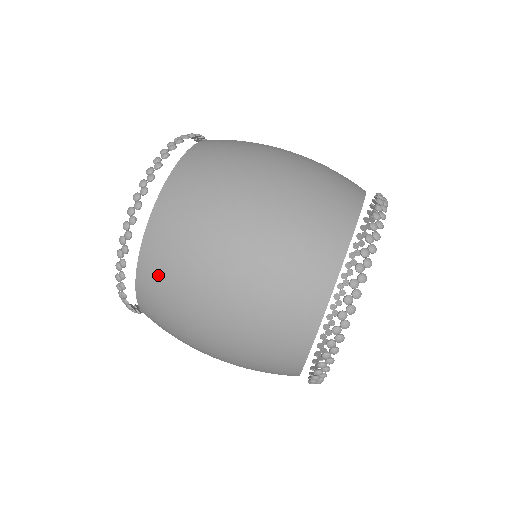
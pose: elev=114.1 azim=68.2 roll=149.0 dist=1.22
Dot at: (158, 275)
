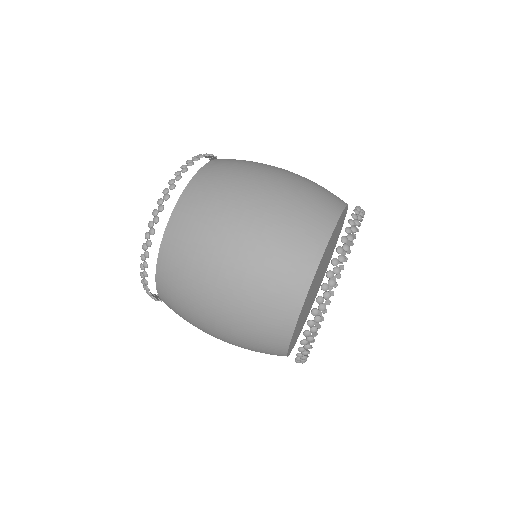
Dot at: (198, 201)
